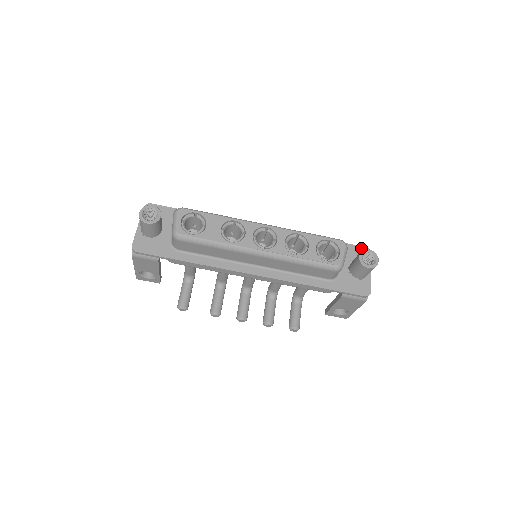
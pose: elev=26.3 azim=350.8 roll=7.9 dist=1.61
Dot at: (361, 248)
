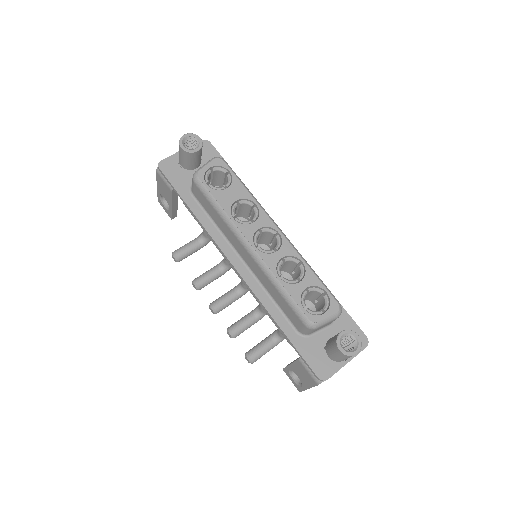
Dot at: (361, 333)
